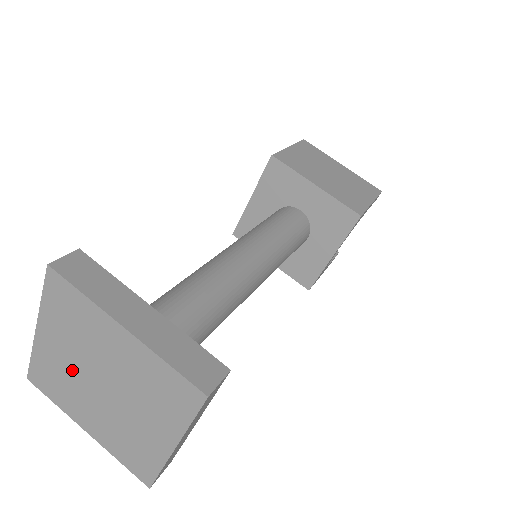
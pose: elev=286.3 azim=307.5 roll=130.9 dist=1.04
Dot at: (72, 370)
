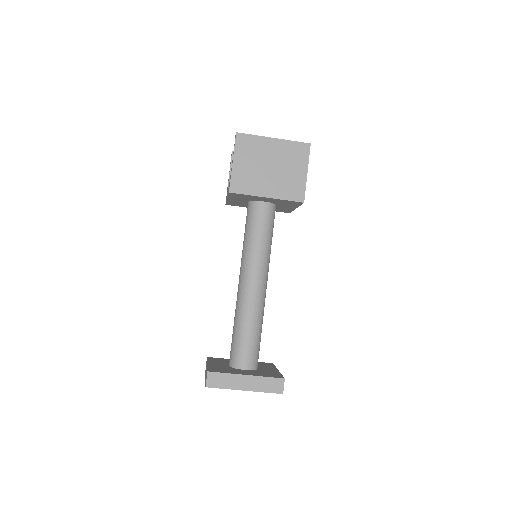
Dot at: occluded
